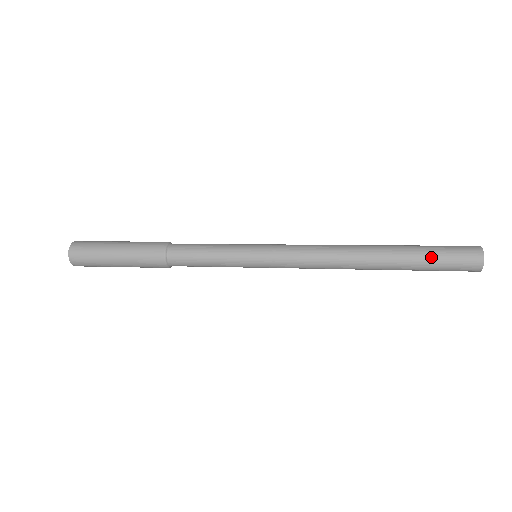
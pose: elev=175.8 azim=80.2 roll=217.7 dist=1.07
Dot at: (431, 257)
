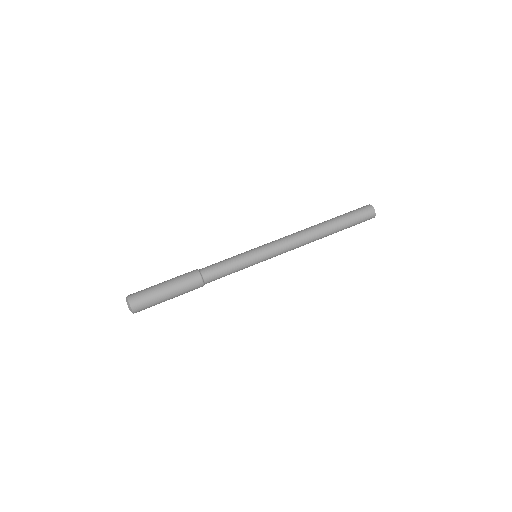
Dot at: (351, 220)
